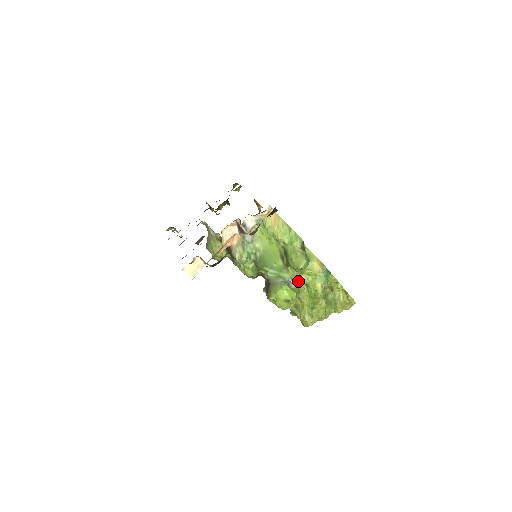
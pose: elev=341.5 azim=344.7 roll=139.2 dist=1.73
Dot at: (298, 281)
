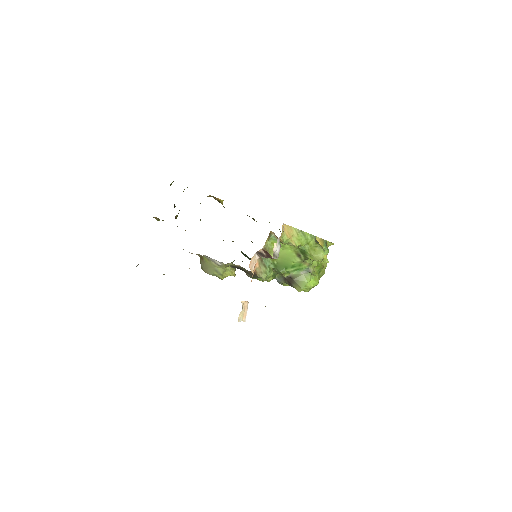
Dot at: (312, 264)
